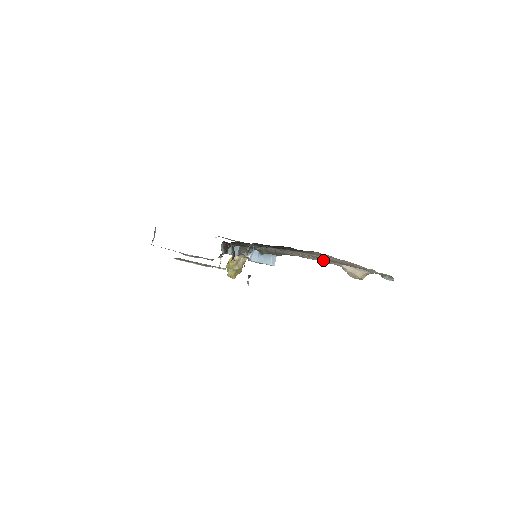
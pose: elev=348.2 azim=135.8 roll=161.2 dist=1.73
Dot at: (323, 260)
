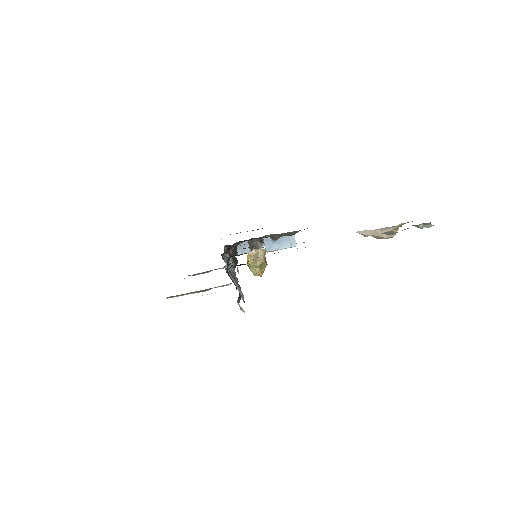
Dot at: occluded
